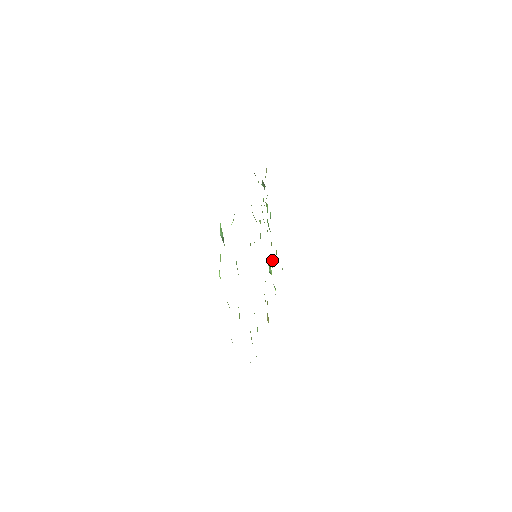
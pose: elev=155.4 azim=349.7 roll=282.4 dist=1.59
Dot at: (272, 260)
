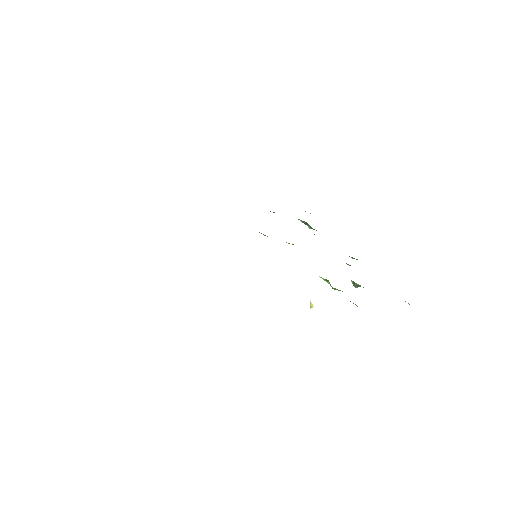
Dot at: (354, 286)
